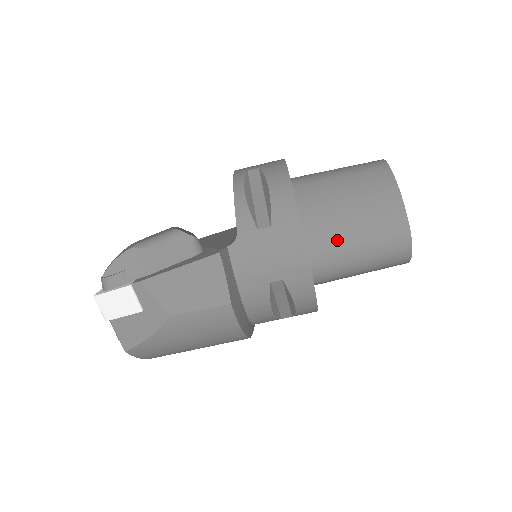
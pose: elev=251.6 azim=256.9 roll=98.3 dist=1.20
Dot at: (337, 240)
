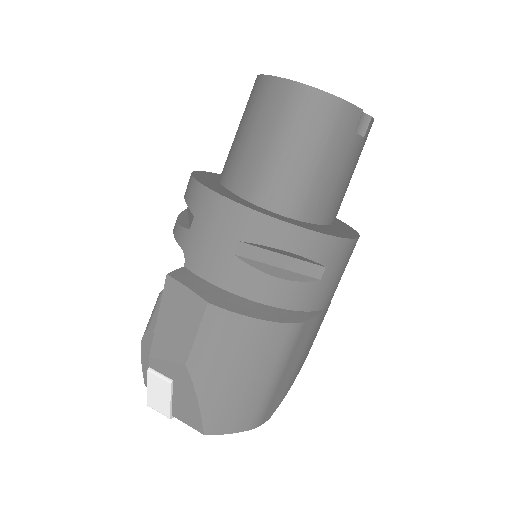
Dot at: (258, 165)
